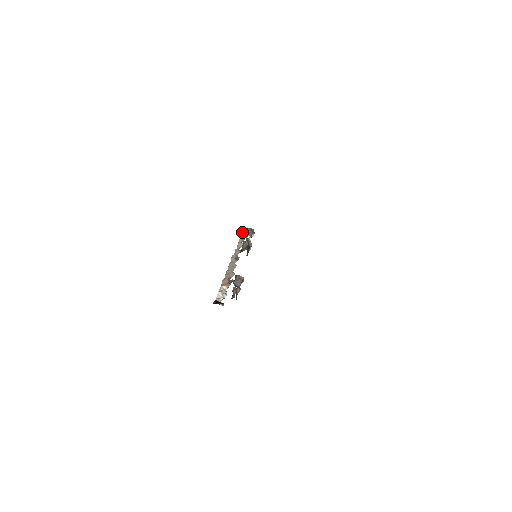
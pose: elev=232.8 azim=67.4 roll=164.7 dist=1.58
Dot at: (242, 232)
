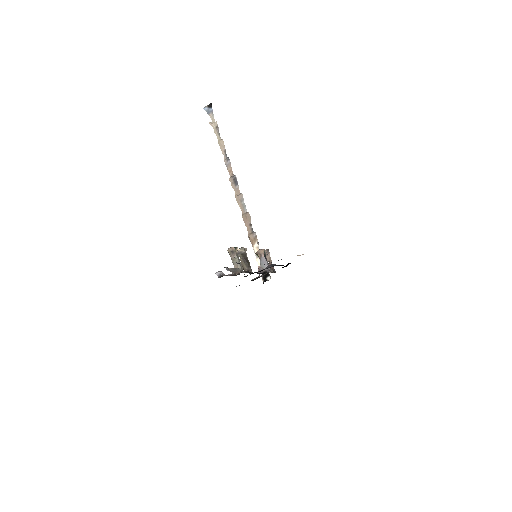
Dot at: (208, 113)
